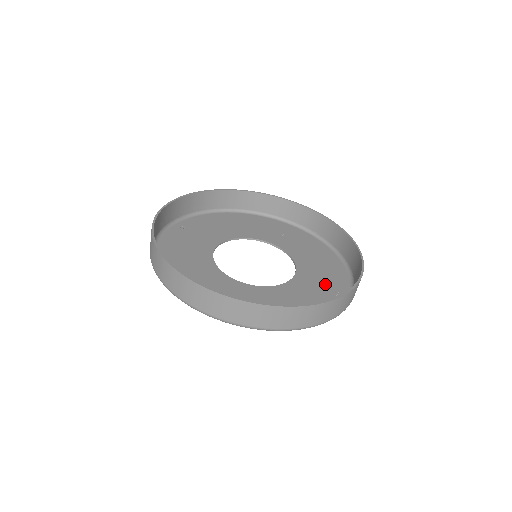
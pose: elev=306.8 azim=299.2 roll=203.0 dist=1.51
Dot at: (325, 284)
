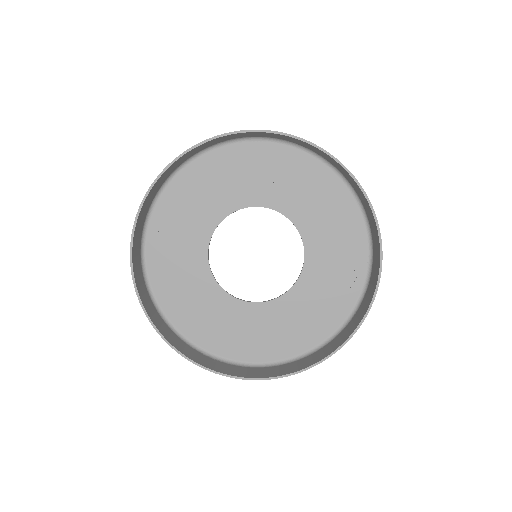
Dot at: (340, 261)
